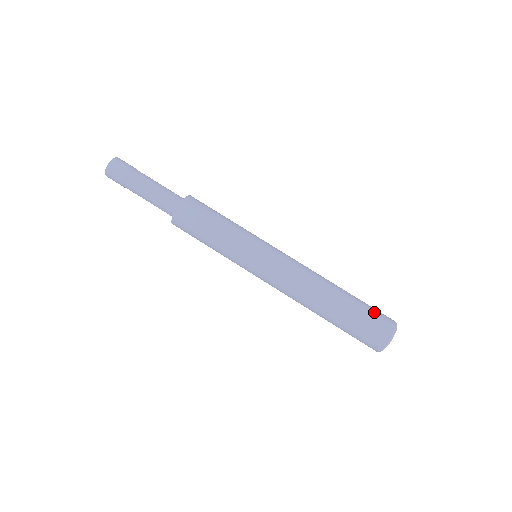
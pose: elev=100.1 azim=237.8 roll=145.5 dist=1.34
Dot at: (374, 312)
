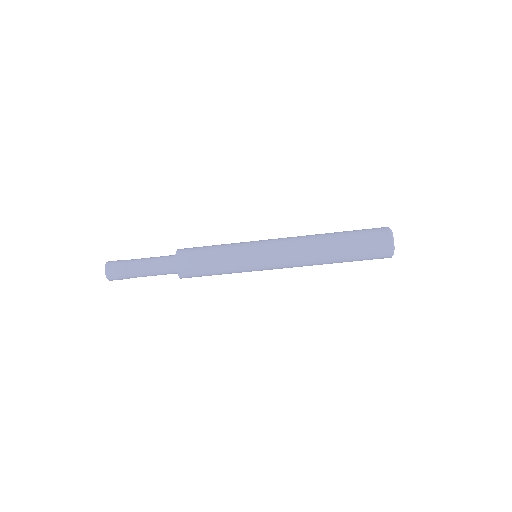
Dot at: (367, 232)
